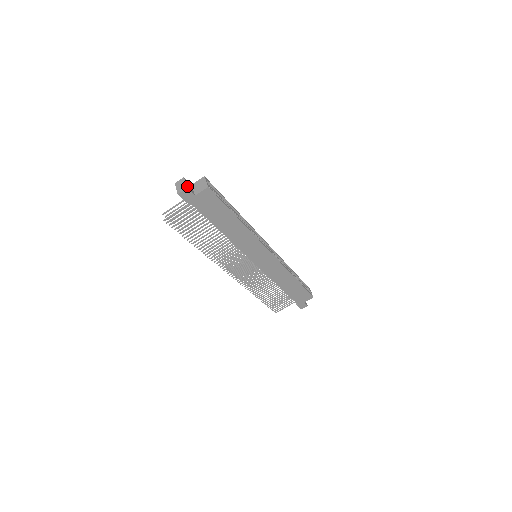
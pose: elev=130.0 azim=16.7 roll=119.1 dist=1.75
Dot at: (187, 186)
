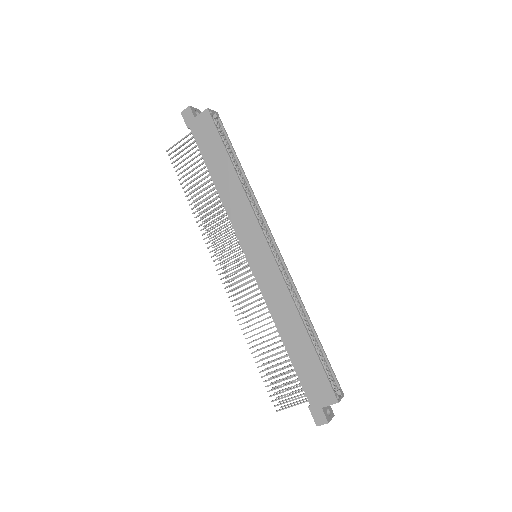
Dot at: (192, 108)
